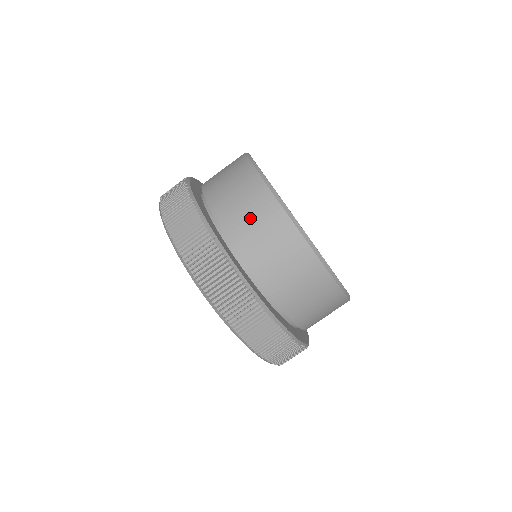
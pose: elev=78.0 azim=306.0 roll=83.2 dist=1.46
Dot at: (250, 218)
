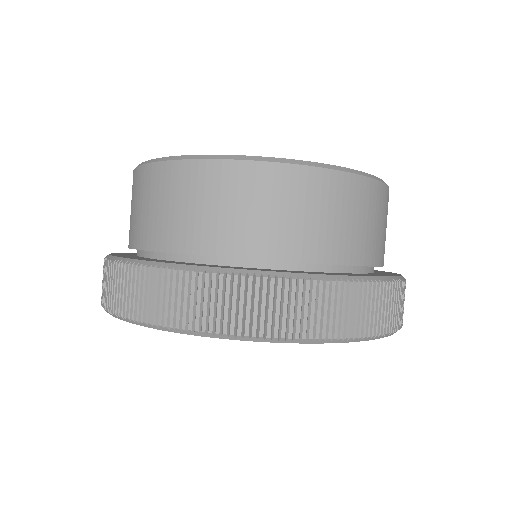
Dot at: (164, 208)
